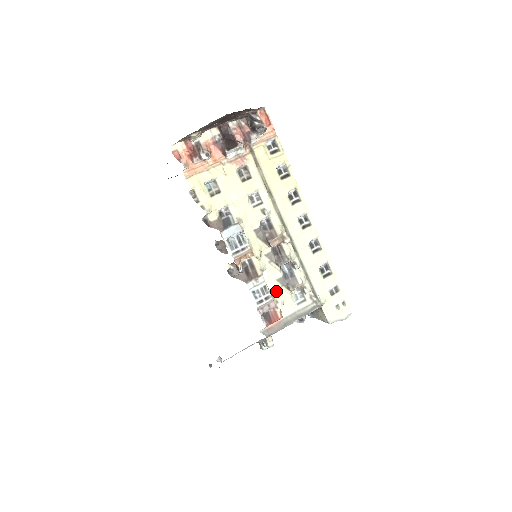
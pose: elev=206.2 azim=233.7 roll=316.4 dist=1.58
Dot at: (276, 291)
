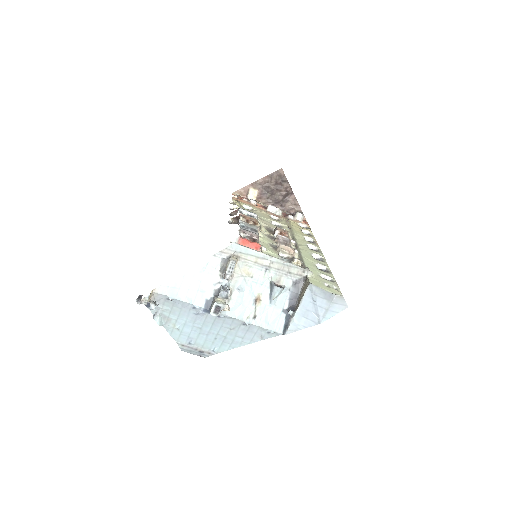
Dot at: (264, 245)
